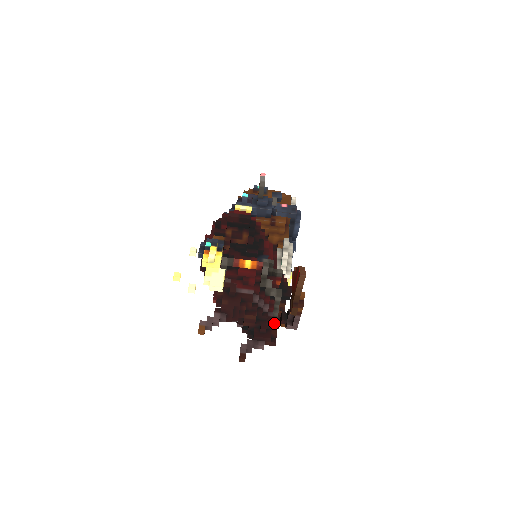
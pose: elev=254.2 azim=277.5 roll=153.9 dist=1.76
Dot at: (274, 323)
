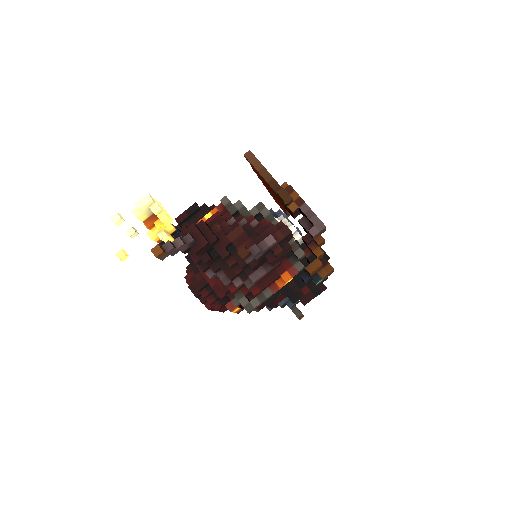
Dot at: (292, 243)
